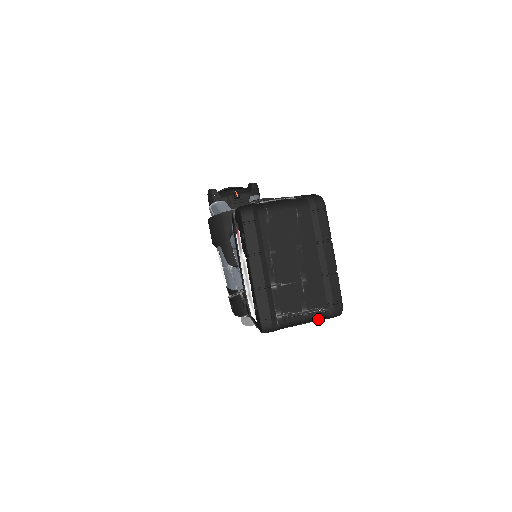
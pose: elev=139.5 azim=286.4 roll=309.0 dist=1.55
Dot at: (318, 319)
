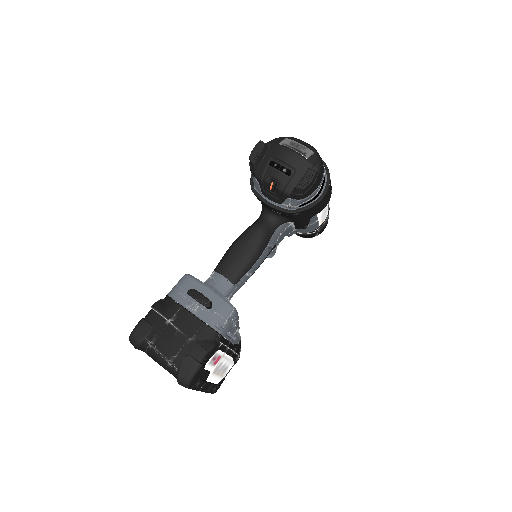
Dot at: occluded
